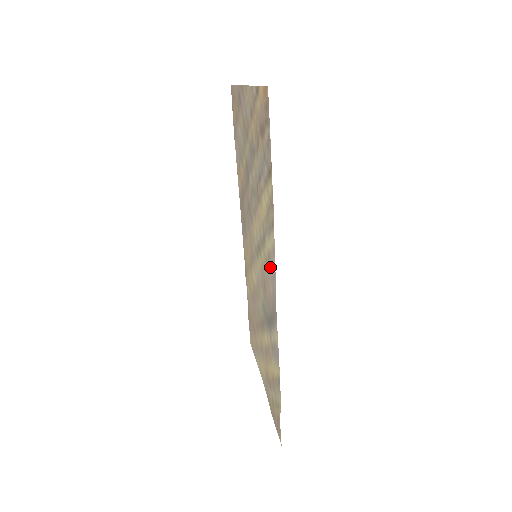
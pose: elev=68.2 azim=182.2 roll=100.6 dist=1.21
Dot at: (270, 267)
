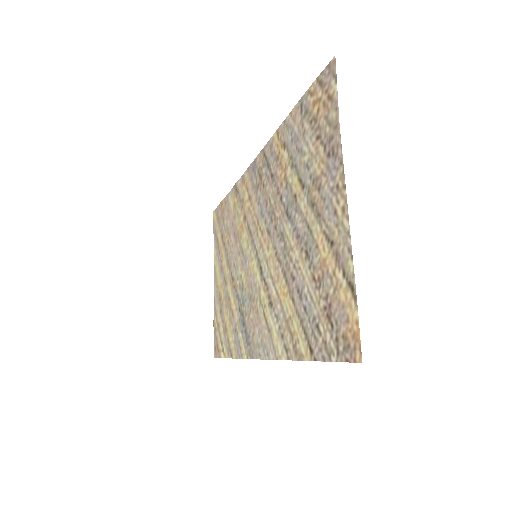
Dot at: (265, 335)
